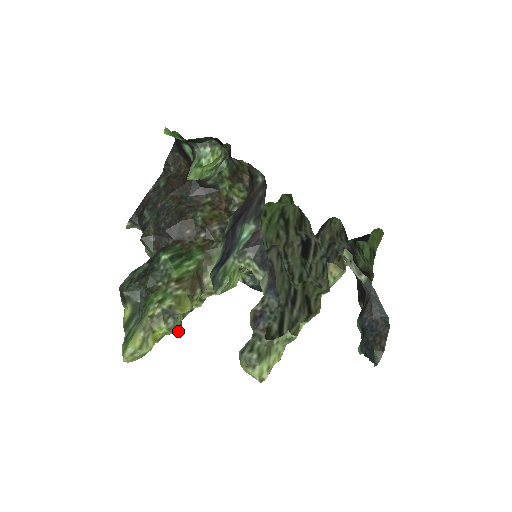
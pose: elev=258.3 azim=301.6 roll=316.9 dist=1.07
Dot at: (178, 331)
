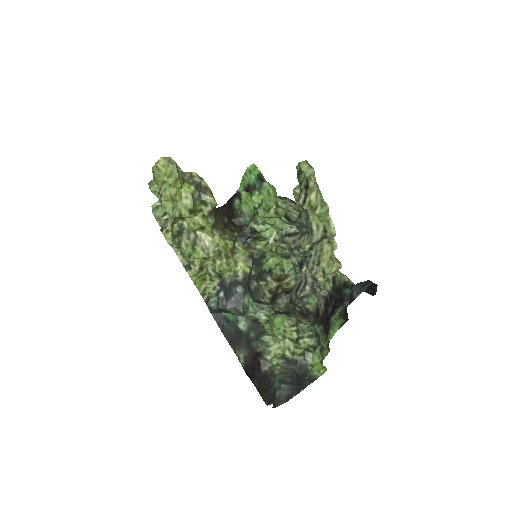
Dot at: (193, 206)
